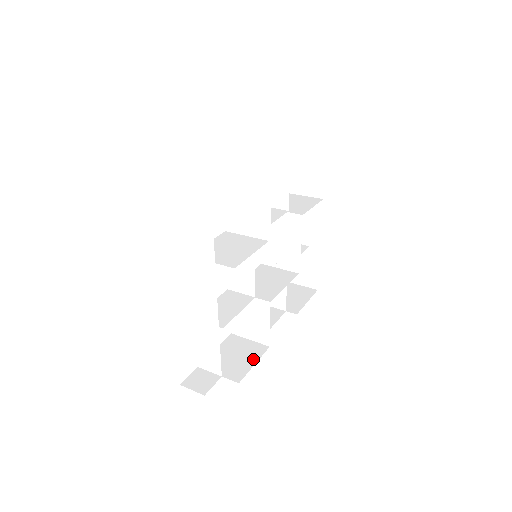
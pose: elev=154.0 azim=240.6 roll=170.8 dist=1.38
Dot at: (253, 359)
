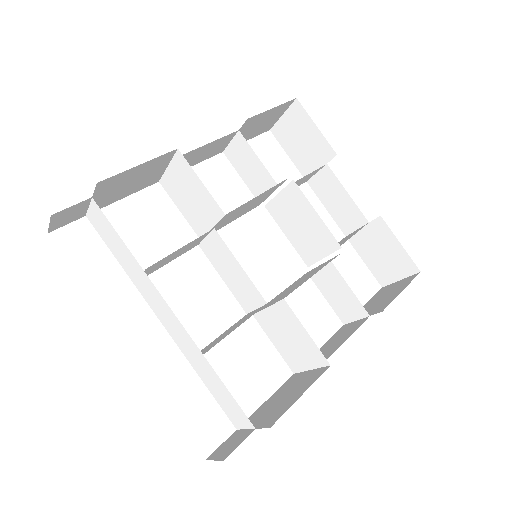
Dot at: (302, 390)
